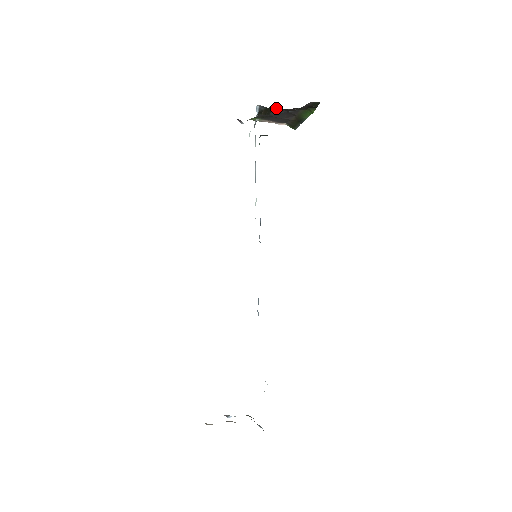
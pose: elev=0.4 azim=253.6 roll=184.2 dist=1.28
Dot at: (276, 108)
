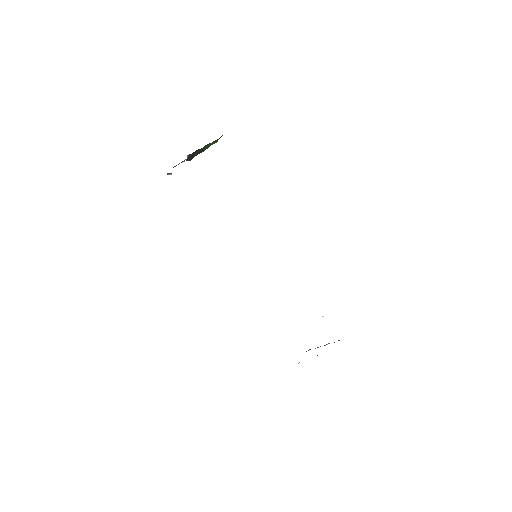
Dot at: (195, 151)
